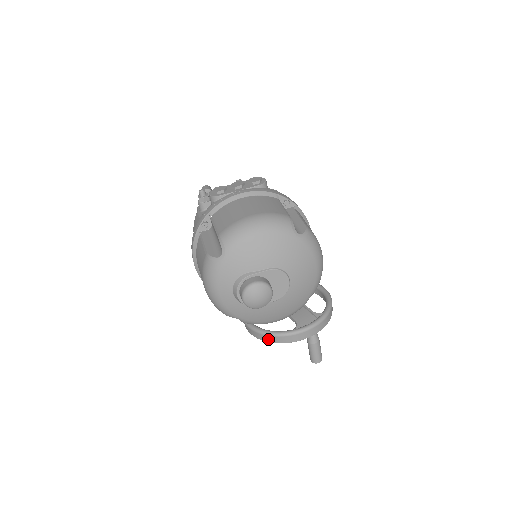
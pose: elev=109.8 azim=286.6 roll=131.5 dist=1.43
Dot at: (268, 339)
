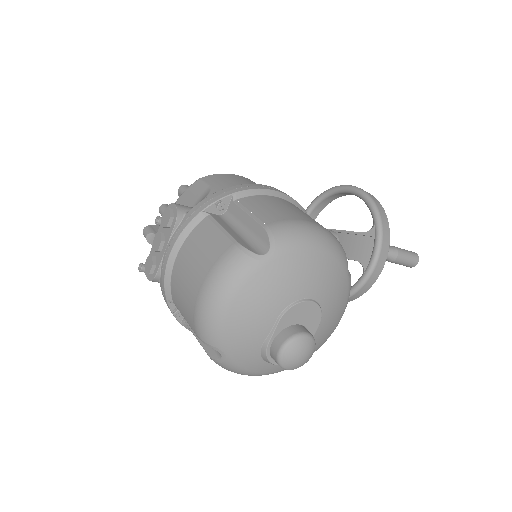
Dot at: (349, 300)
